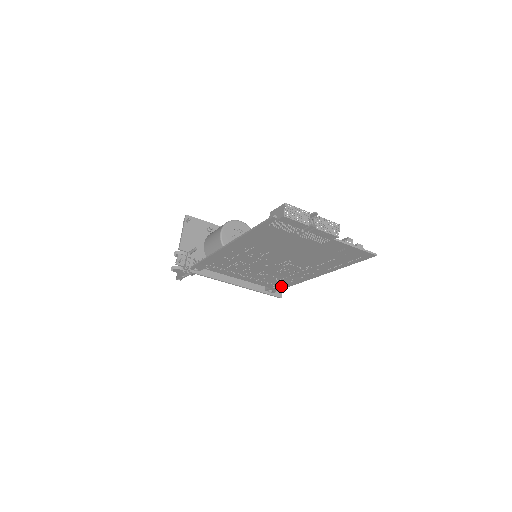
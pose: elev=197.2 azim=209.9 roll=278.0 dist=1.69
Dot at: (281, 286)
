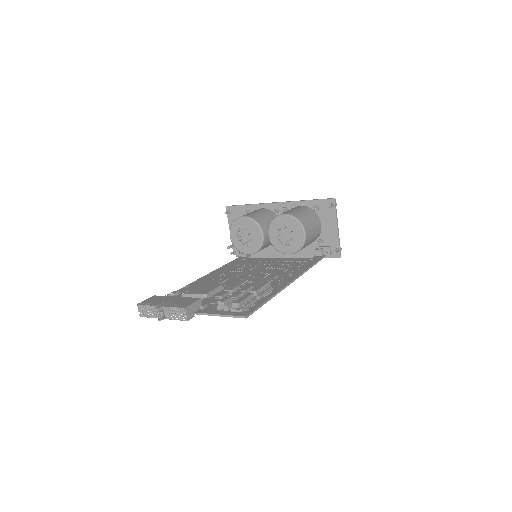
Dot at: (310, 263)
